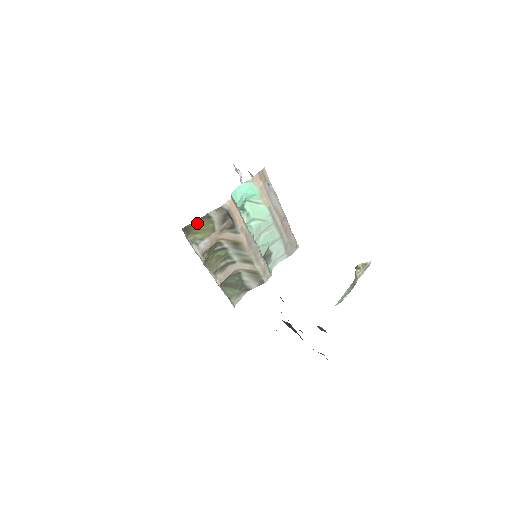
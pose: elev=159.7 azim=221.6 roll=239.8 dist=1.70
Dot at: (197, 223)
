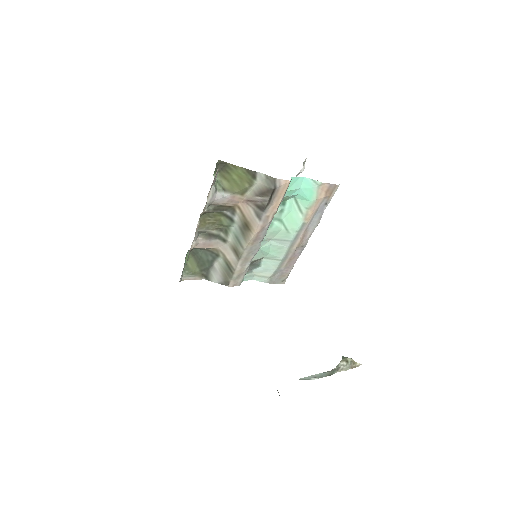
Dot at: (237, 170)
